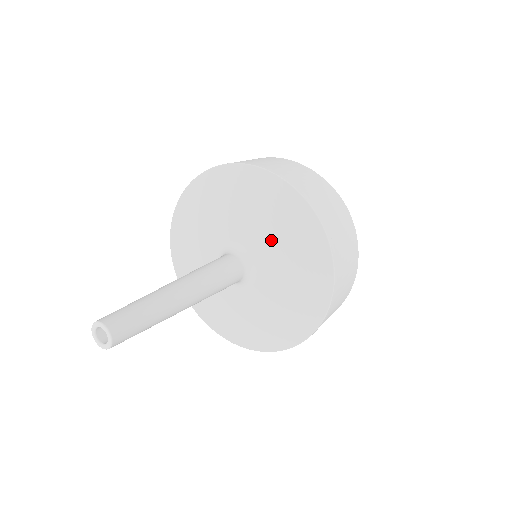
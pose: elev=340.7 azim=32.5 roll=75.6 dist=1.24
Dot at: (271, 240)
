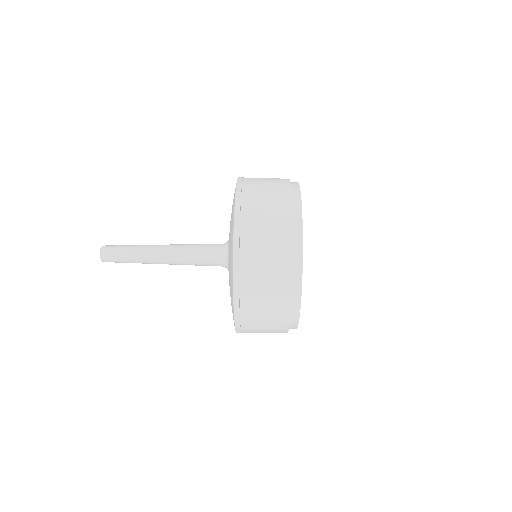
Dot at: occluded
